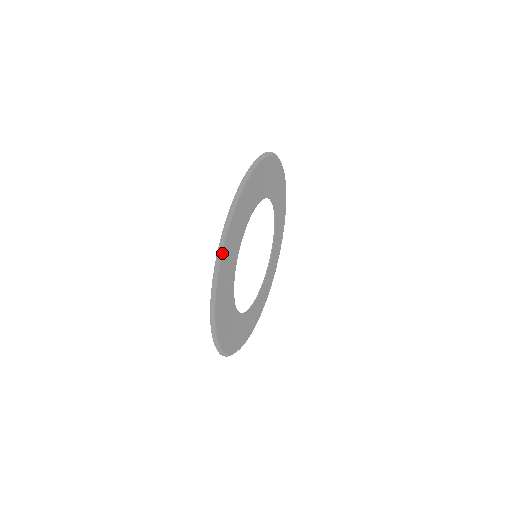
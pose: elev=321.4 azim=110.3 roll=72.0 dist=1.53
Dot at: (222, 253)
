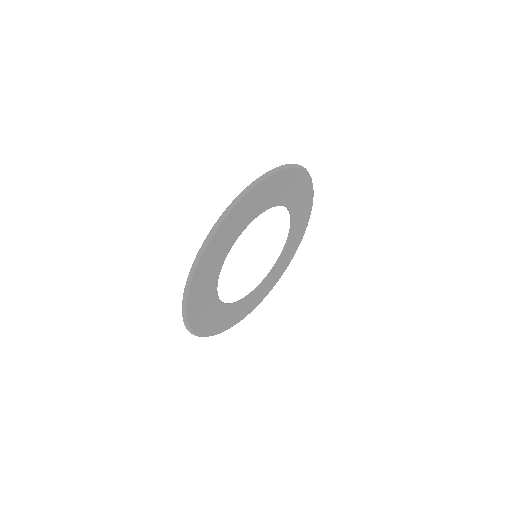
Dot at: (209, 242)
